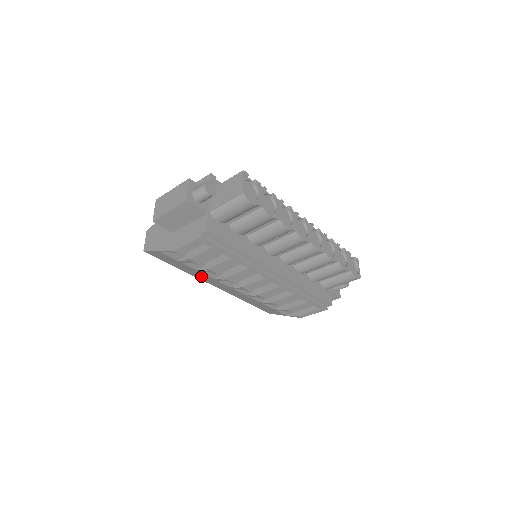
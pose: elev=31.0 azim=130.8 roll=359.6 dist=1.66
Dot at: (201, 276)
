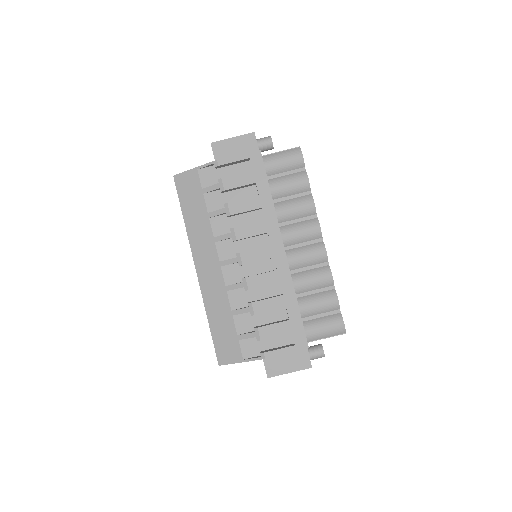
Dot at: (200, 235)
